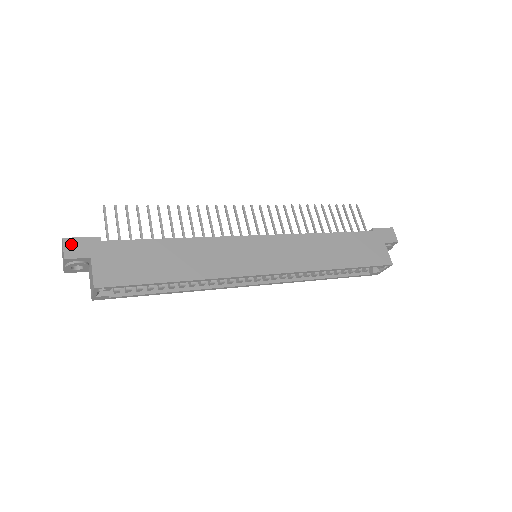
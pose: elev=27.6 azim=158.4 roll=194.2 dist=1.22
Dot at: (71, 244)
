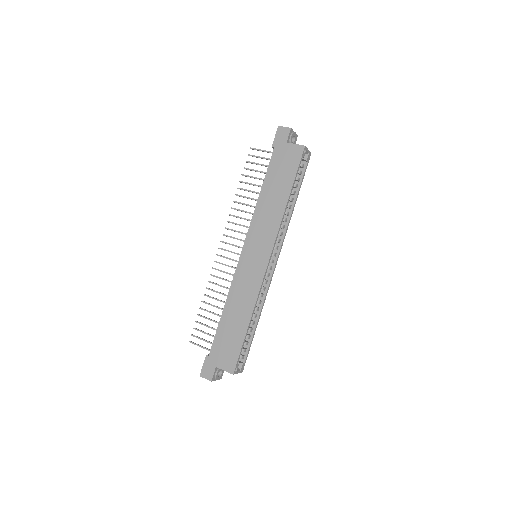
Dot at: (204, 373)
